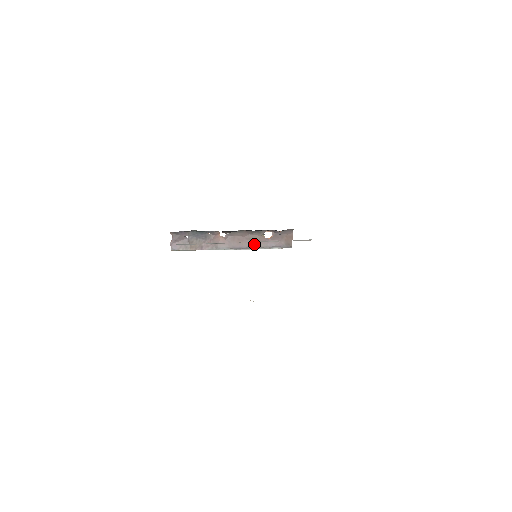
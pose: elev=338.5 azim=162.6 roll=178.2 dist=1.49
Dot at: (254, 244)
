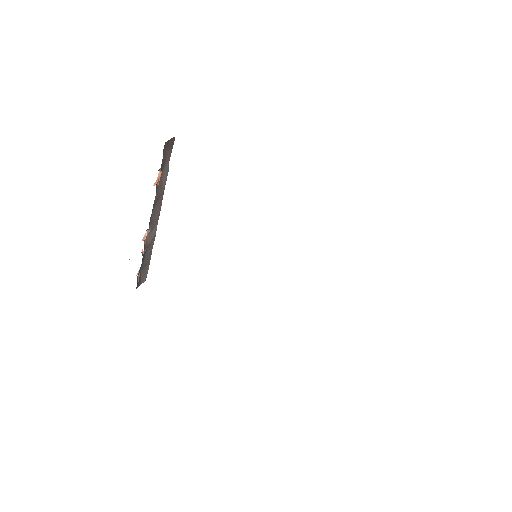
Dot at: (162, 192)
